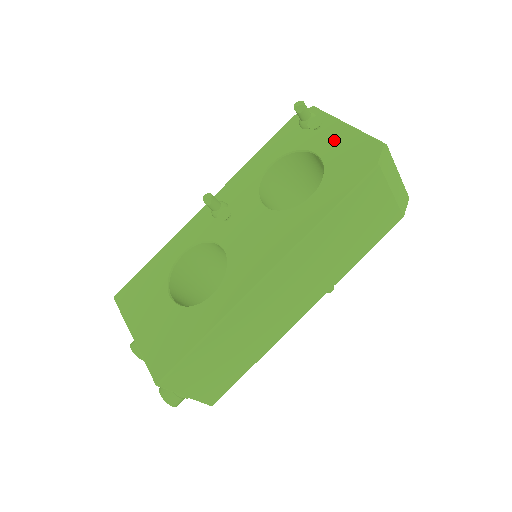
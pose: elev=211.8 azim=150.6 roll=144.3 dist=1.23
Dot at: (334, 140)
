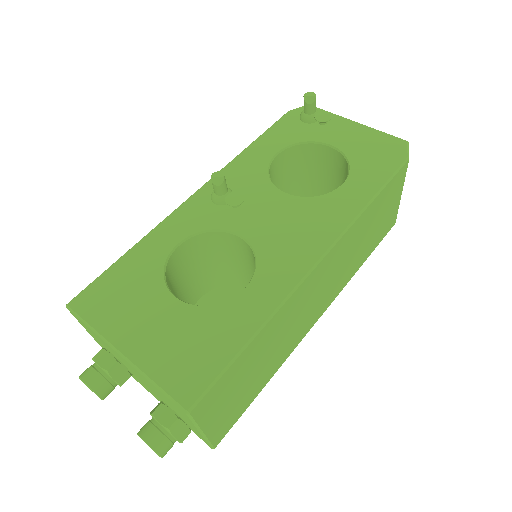
Dot at: (349, 135)
